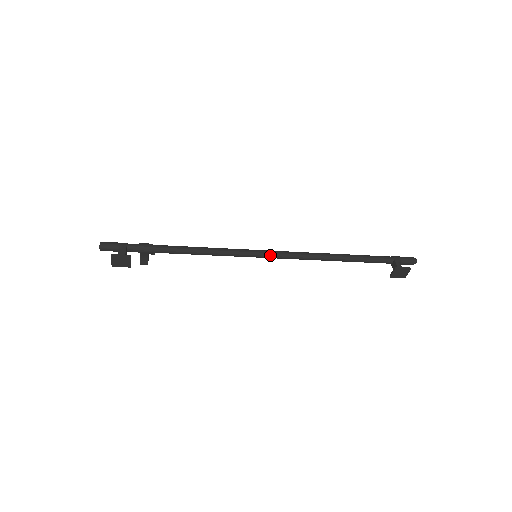
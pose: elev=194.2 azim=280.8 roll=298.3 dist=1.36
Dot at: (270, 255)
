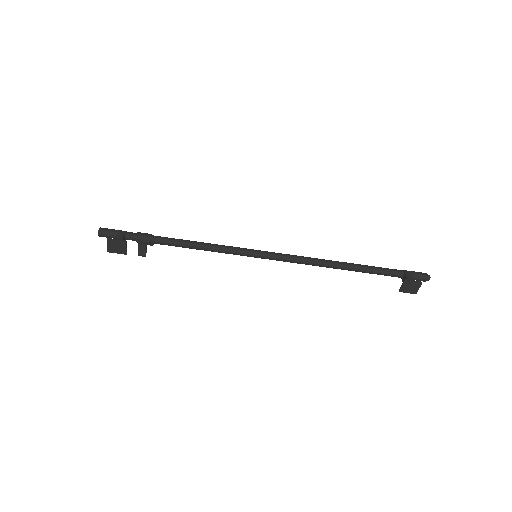
Dot at: (271, 256)
